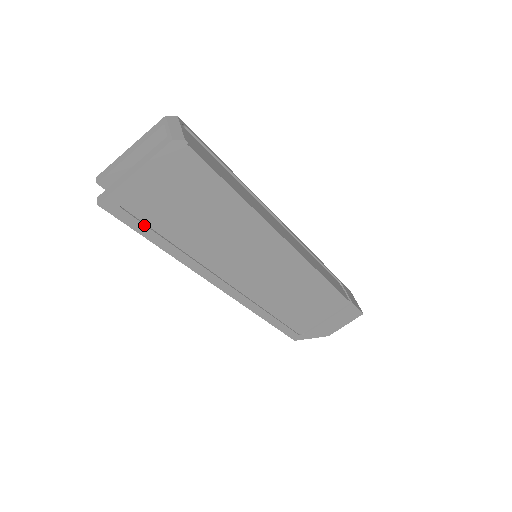
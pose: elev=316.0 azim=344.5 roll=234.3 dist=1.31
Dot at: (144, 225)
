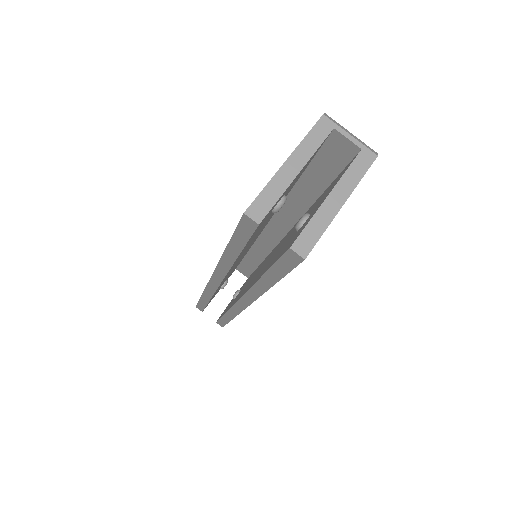
Dot at: occluded
